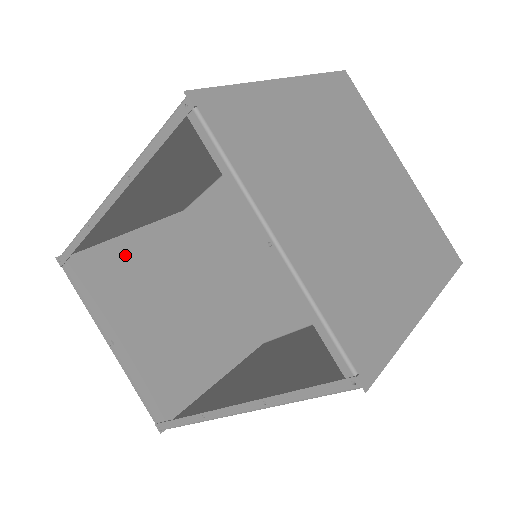
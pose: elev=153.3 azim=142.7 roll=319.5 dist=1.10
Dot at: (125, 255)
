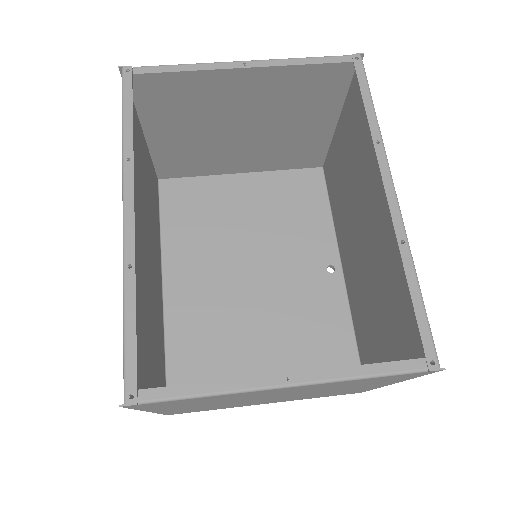
Dot at: occluded
